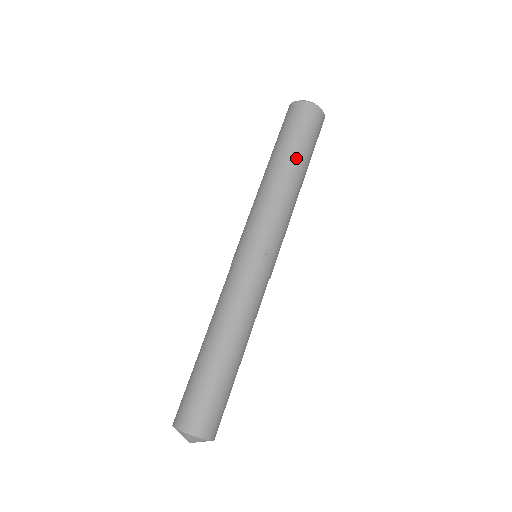
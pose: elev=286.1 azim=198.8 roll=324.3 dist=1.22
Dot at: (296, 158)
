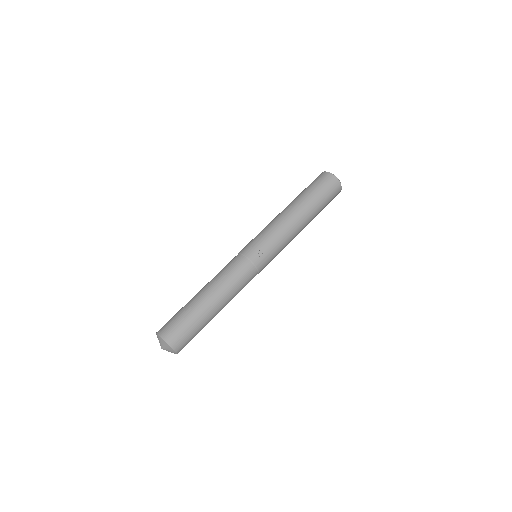
Dot at: (306, 203)
